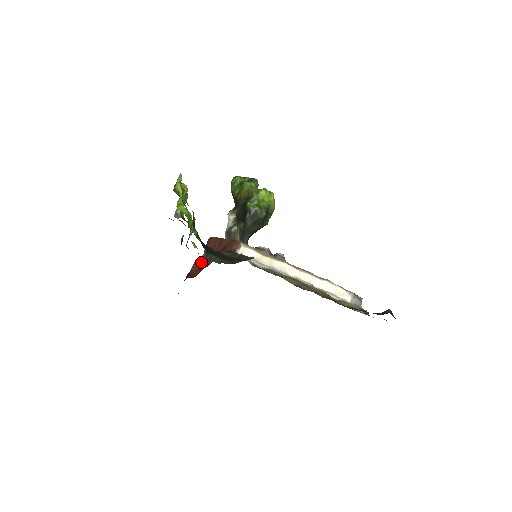
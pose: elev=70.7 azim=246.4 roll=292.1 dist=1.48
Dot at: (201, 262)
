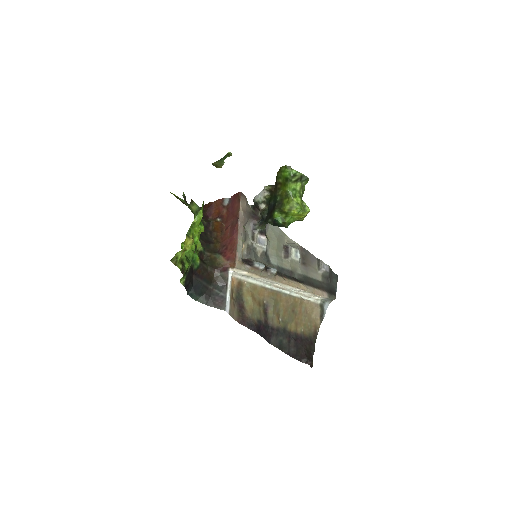
Dot at: (223, 206)
